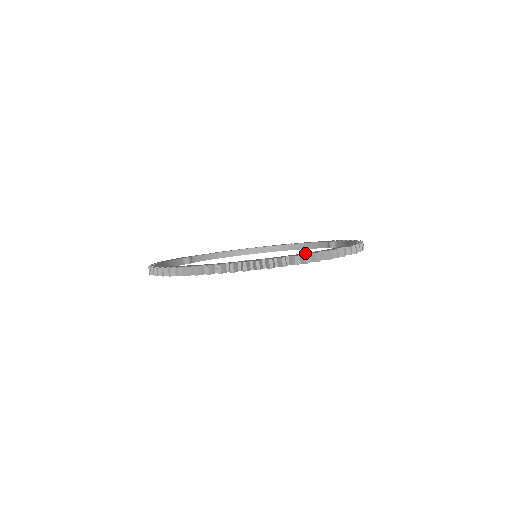
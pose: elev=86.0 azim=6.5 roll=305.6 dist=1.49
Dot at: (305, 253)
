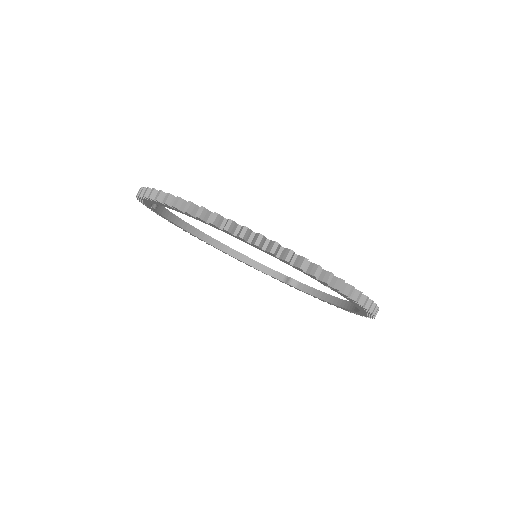
Dot at: occluded
